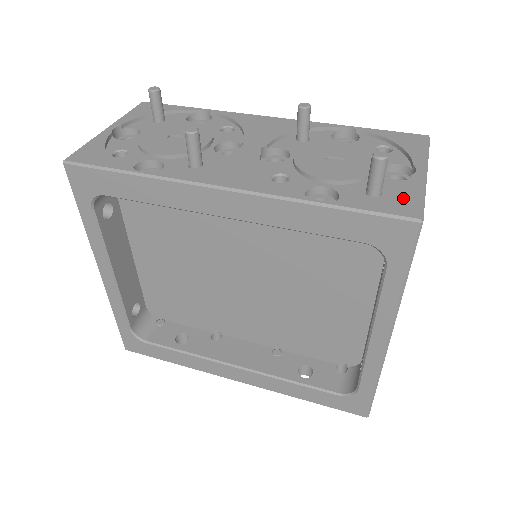
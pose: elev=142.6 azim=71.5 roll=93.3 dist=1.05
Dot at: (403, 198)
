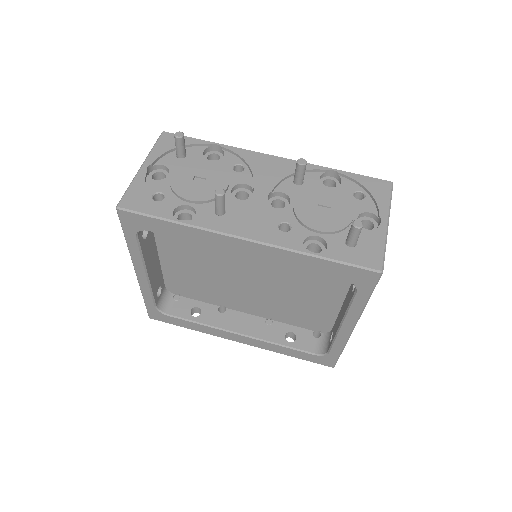
Dot at: (371, 251)
